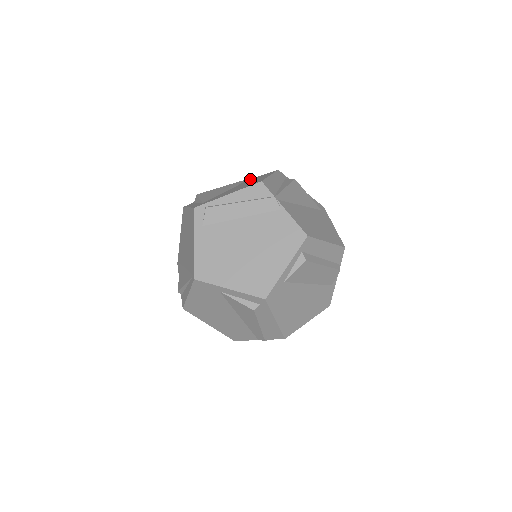
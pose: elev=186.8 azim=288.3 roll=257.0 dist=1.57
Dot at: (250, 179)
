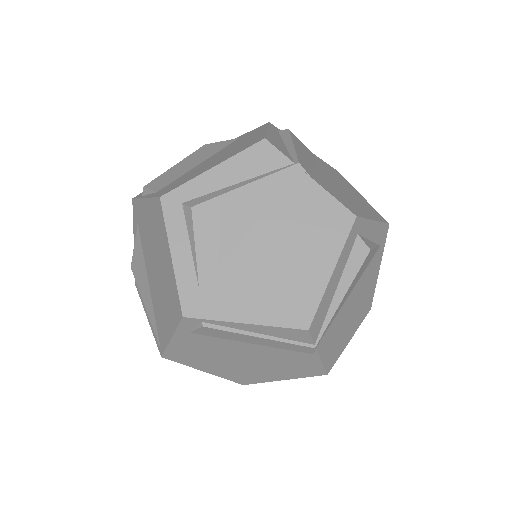
Dot at: (302, 183)
